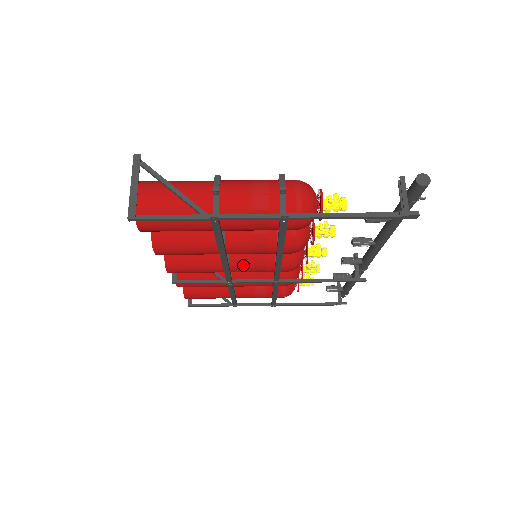
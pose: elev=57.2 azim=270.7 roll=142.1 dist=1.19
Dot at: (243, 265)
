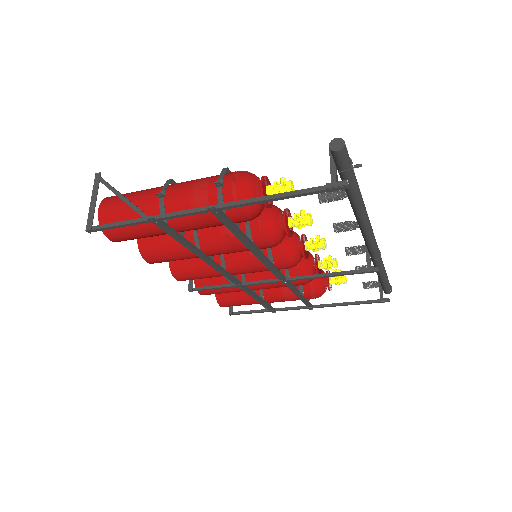
Dot at: (240, 266)
